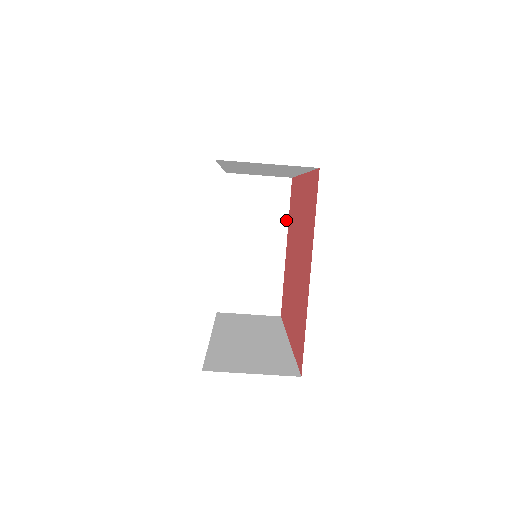
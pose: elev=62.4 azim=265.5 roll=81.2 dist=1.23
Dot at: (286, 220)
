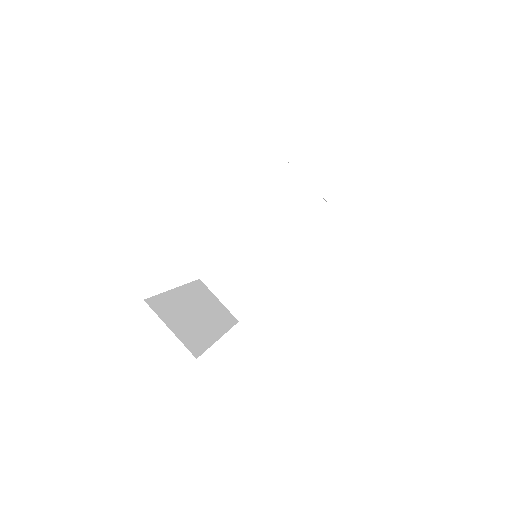
Dot at: (227, 329)
